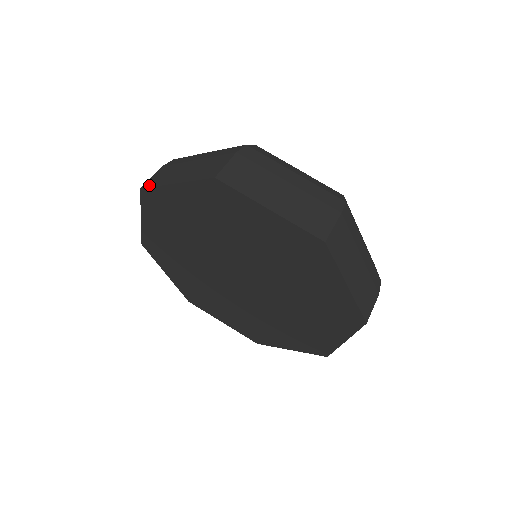
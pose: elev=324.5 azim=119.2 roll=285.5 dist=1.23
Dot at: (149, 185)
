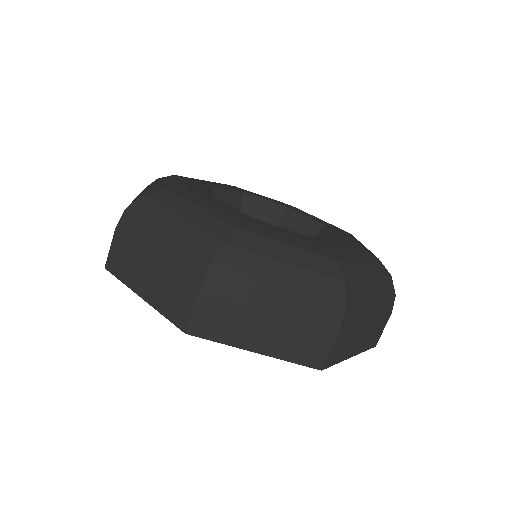
Dot at: (112, 271)
